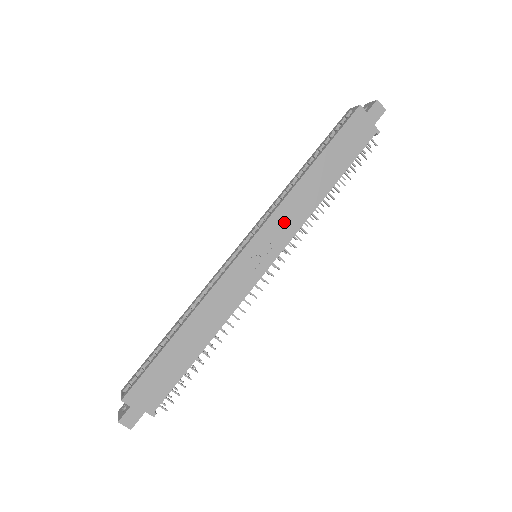
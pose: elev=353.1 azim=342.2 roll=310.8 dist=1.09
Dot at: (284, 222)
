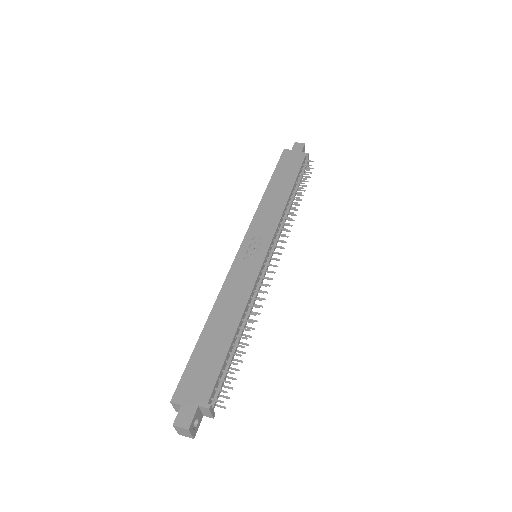
Dot at: (264, 223)
